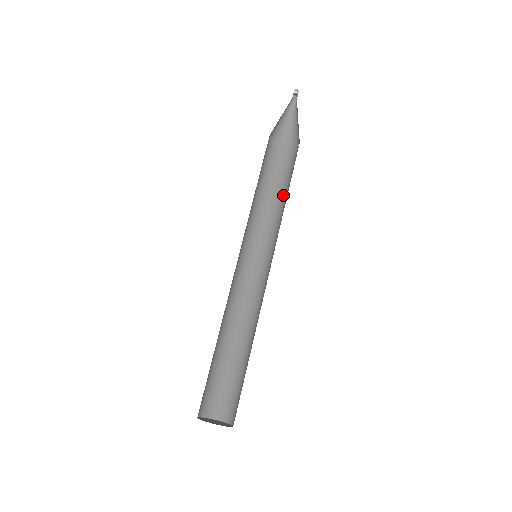
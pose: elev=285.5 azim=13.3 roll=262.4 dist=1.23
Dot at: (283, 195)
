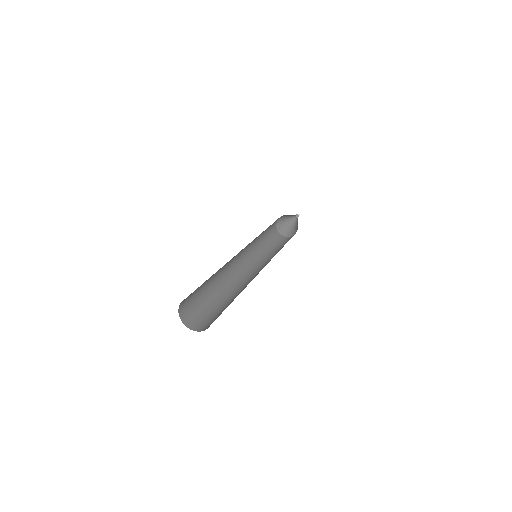
Dot at: occluded
